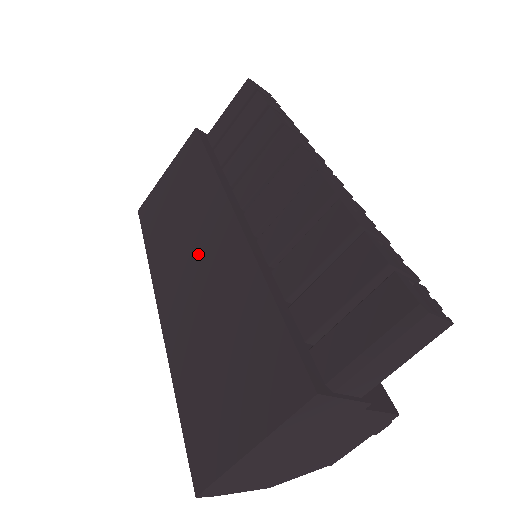
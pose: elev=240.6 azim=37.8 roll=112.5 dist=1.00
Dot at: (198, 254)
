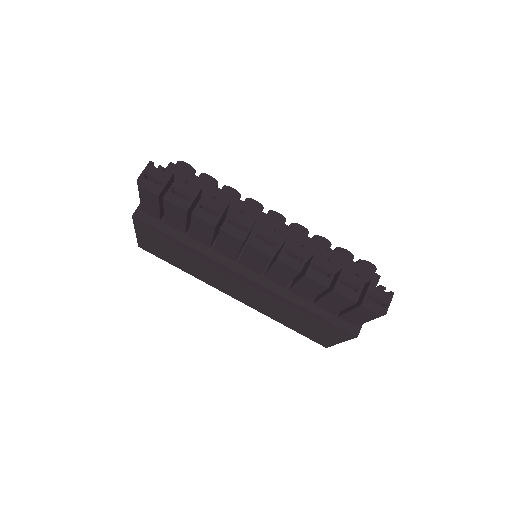
Dot at: (232, 283)
